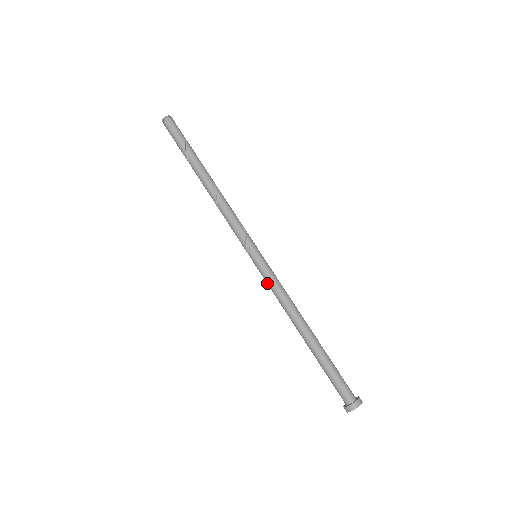
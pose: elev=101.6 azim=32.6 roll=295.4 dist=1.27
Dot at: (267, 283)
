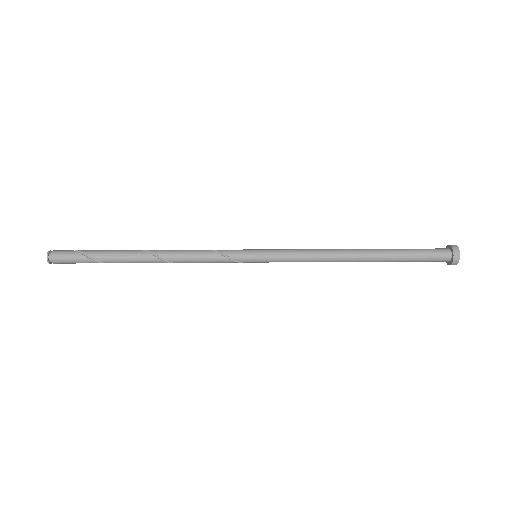
Dot at: occluded
